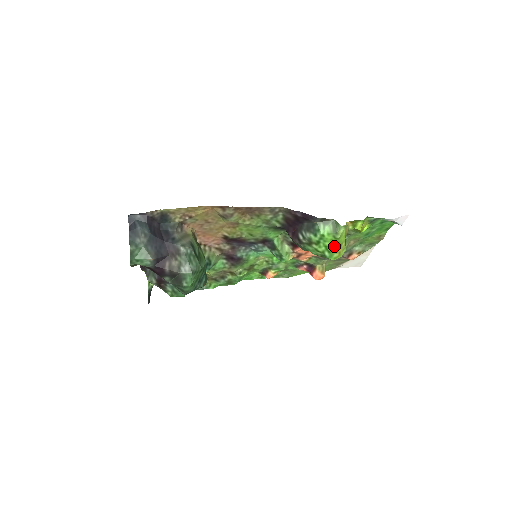
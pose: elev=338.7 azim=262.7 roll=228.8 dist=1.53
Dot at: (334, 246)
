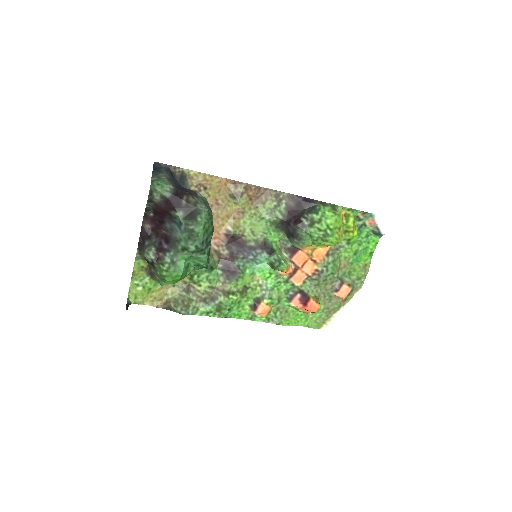
Dot at: (334, 225)
